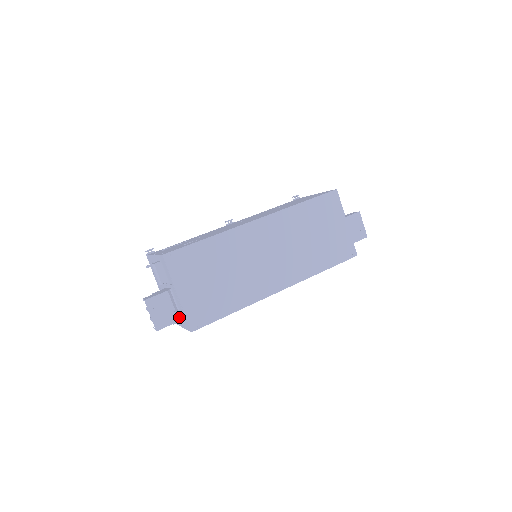
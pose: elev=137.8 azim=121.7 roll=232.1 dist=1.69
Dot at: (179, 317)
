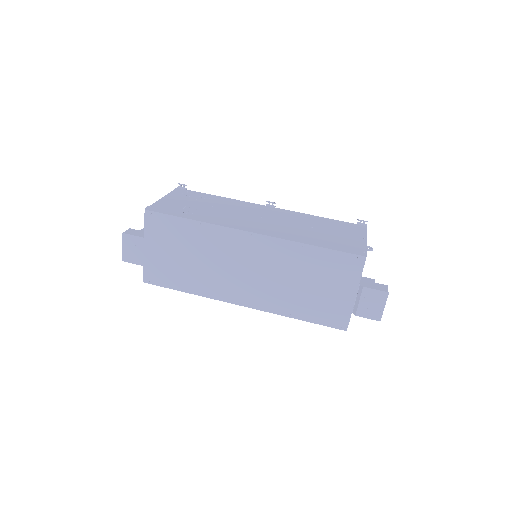
Dot at: occluded
